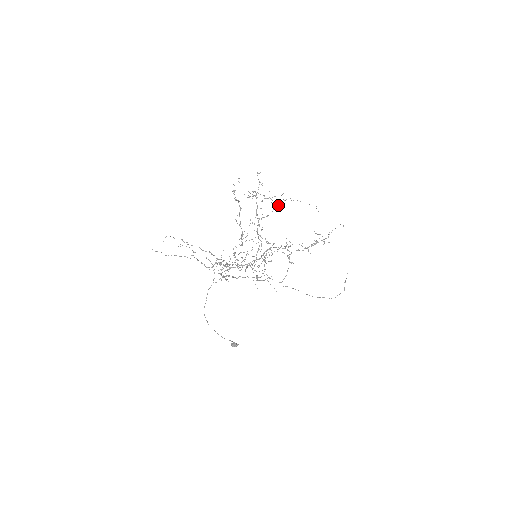
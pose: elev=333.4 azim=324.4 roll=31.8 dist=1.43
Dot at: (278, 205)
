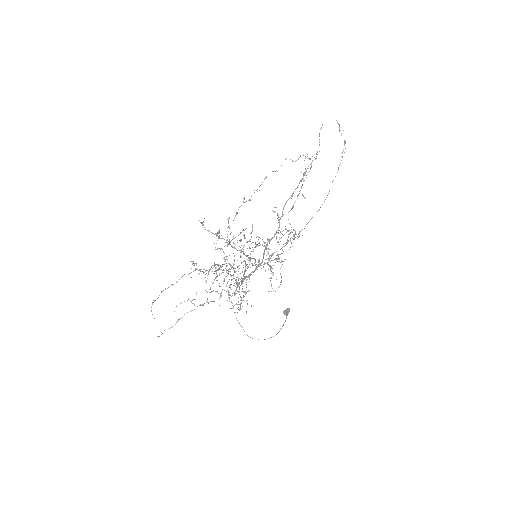
Dot at: (252, 225)
